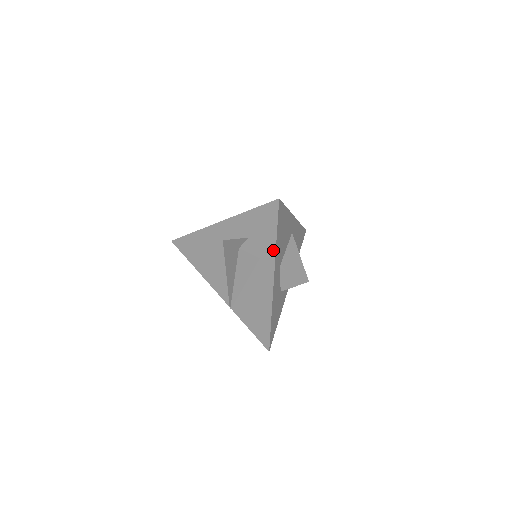
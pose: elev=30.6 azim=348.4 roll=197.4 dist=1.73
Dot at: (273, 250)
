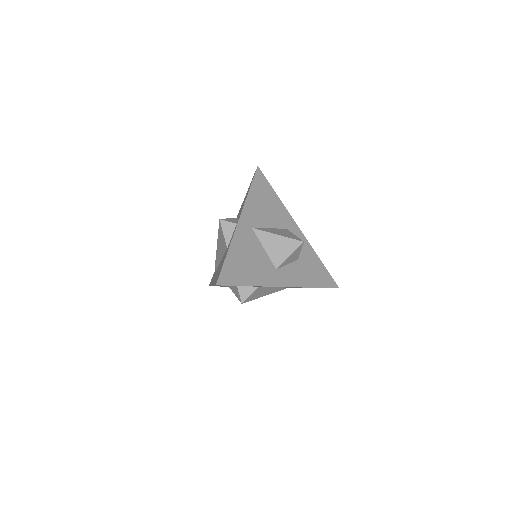
Dot at: occluded
